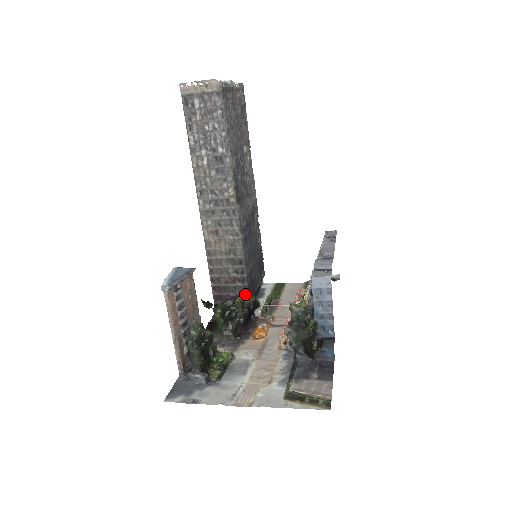
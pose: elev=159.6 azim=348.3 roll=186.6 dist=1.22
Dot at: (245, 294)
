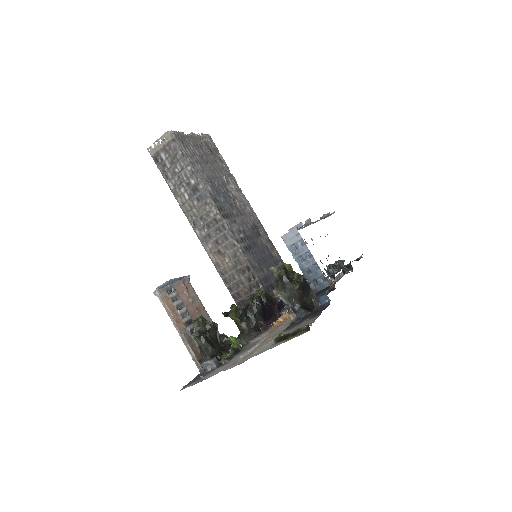
Dot at: (256, 292)
